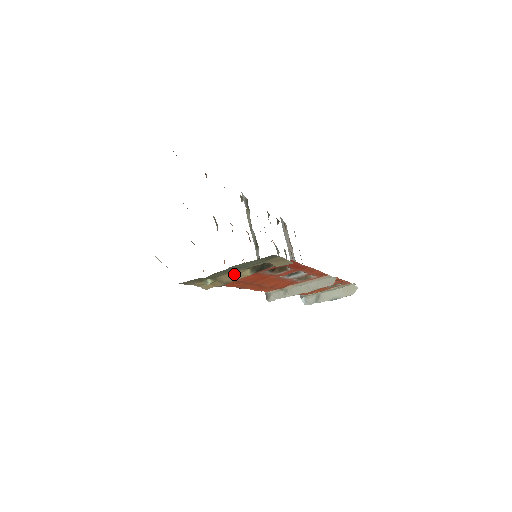
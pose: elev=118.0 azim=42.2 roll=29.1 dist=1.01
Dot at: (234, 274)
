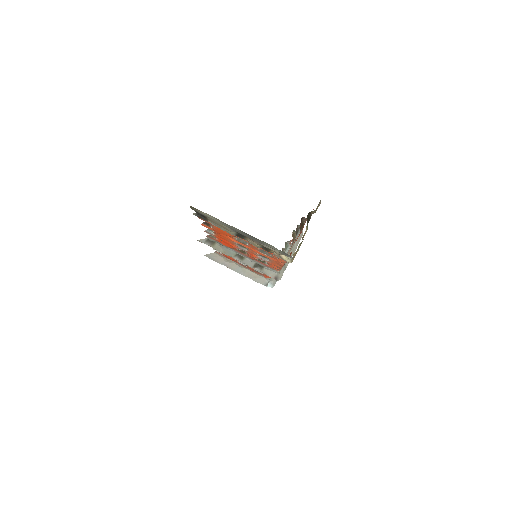
Dot at: (304, 233)
